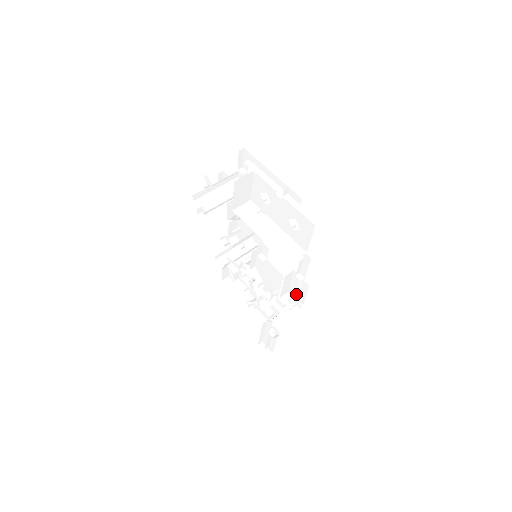
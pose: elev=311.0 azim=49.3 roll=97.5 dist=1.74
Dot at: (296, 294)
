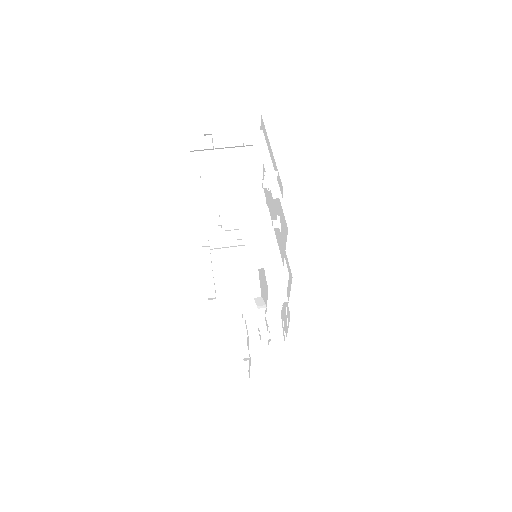
Dot at: (284, 320)
